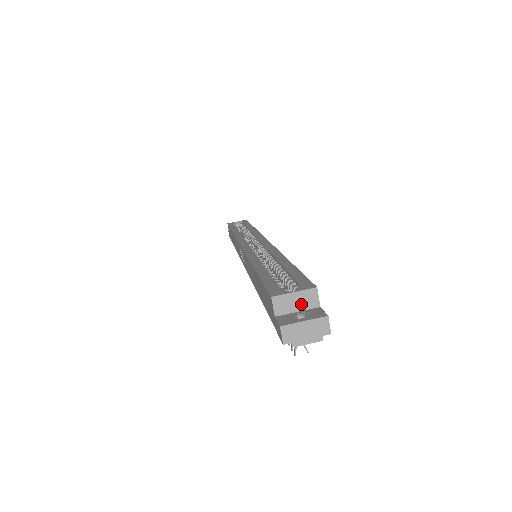
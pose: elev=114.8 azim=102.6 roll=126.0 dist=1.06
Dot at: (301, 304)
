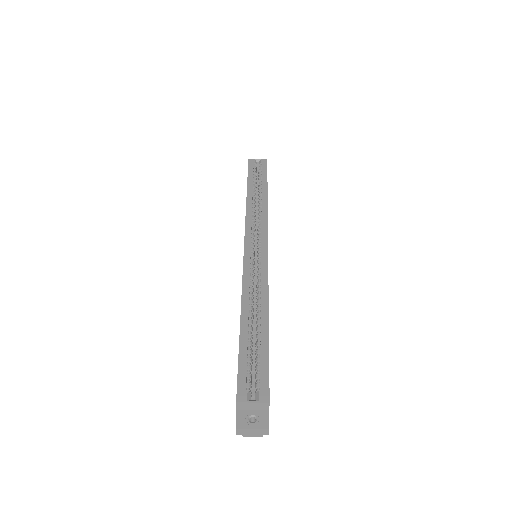
Dot at: (256, 407)
